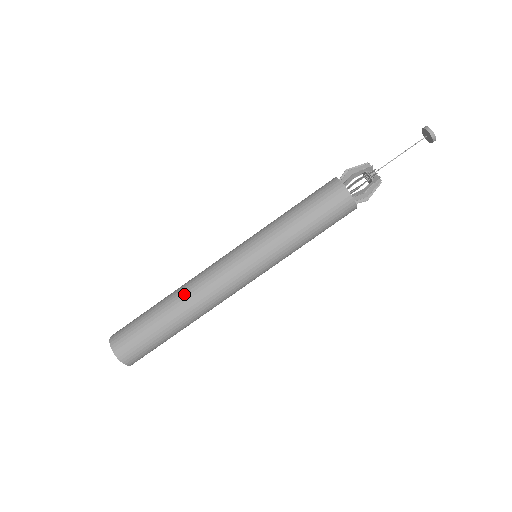
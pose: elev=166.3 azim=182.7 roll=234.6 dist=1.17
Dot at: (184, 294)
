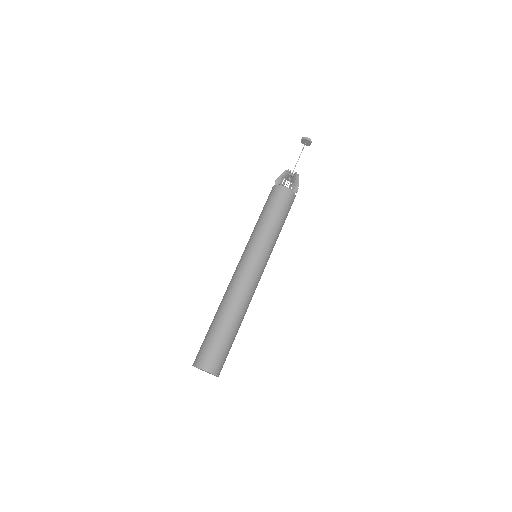
Dot at: (236, 305)
